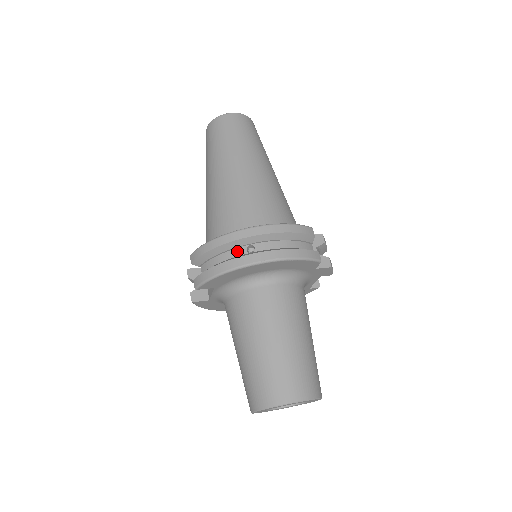
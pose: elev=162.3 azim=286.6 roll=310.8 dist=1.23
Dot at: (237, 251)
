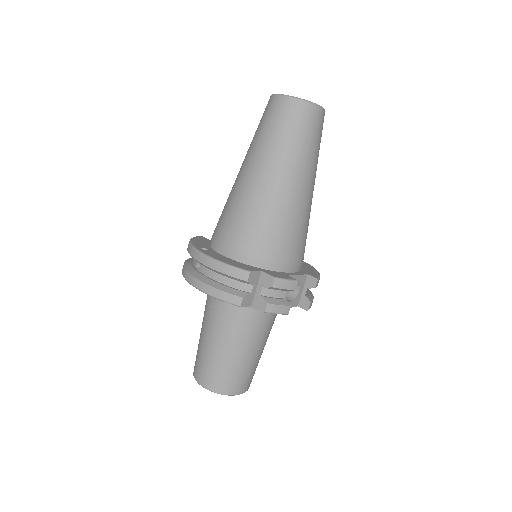
Dot at: (194, 260)
